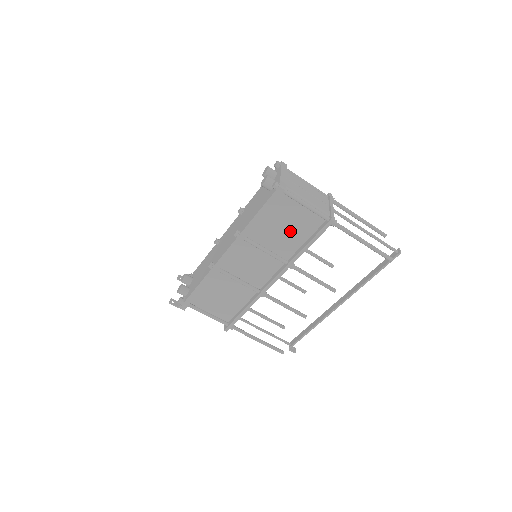
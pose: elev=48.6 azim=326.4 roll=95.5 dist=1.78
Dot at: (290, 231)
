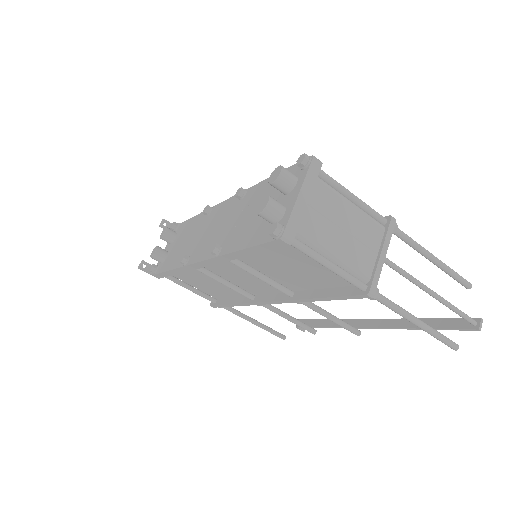
Dot at: (300, 273)
